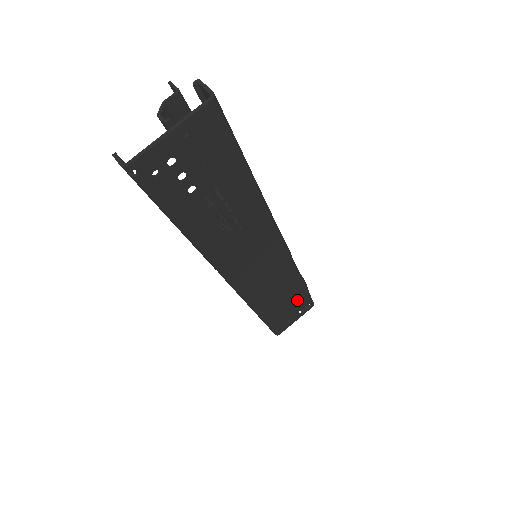
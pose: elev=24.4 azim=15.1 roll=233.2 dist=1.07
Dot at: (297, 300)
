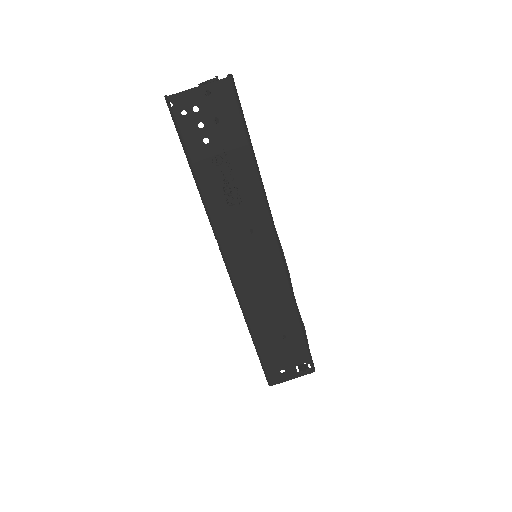
Dot at: (294, 345)
